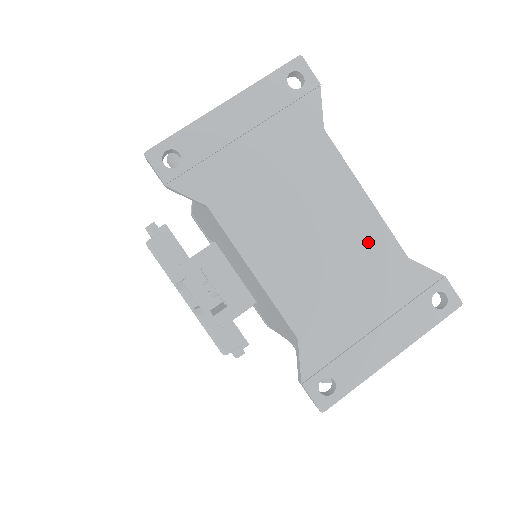
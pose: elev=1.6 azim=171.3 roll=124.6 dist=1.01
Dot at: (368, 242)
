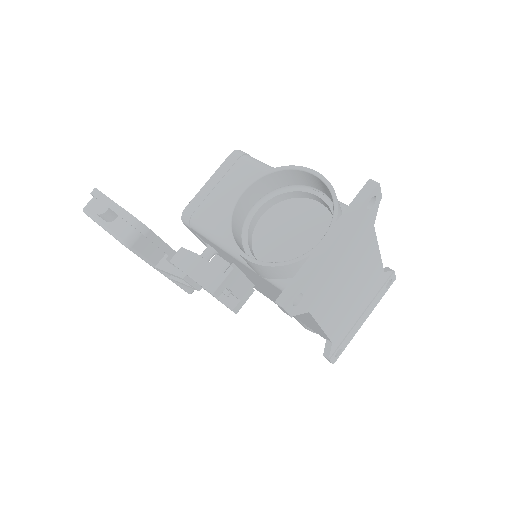
Dot at: (372, 276)
